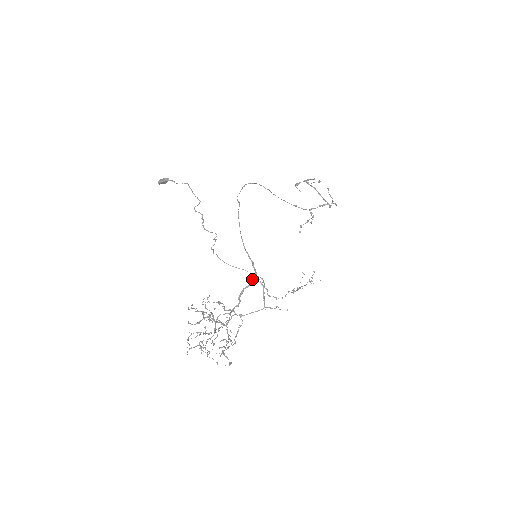
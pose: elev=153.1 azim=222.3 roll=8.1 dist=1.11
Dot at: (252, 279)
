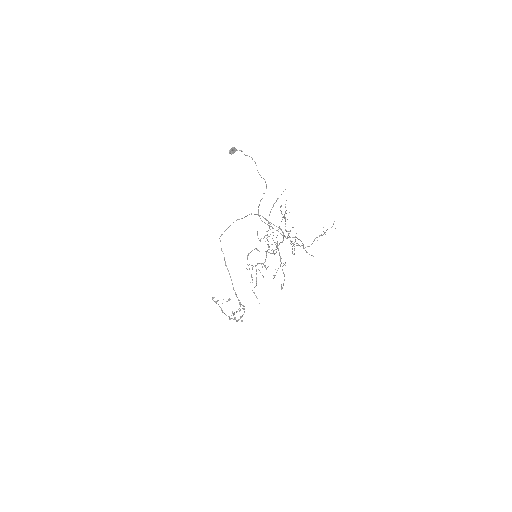
Dot at: occluded
